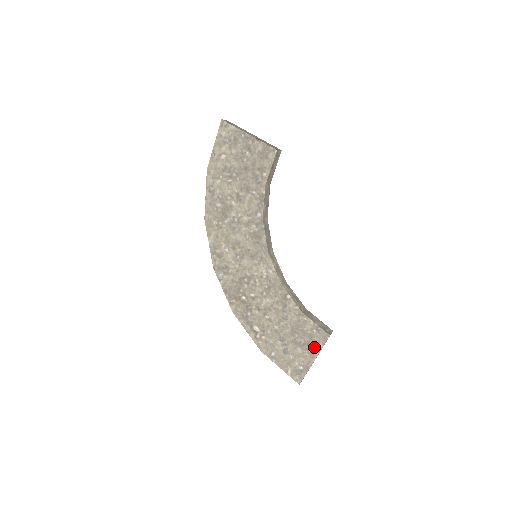
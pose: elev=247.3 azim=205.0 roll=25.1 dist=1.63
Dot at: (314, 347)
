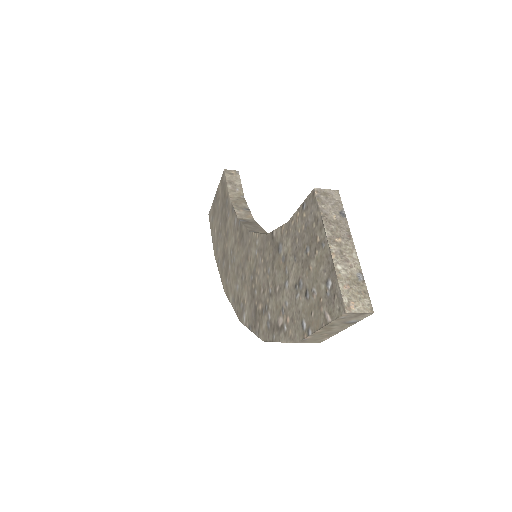
Dot at: (316, 231)
